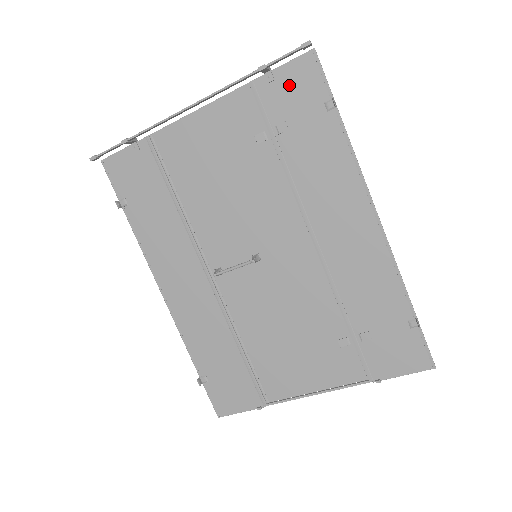
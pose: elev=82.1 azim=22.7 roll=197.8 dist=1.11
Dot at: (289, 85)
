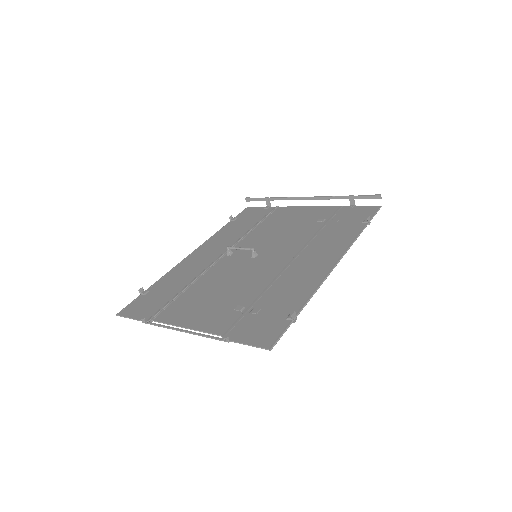
Dot at: (356, 211)
